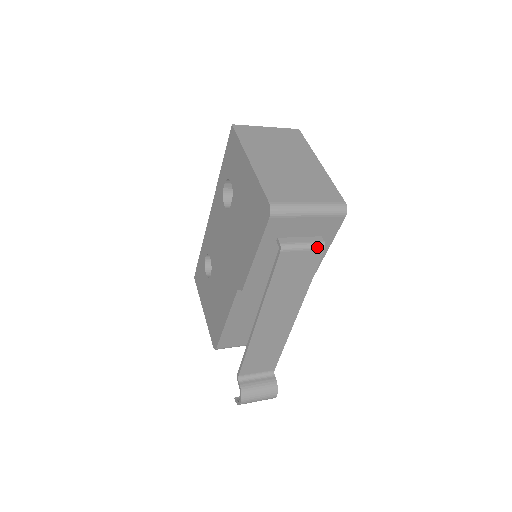
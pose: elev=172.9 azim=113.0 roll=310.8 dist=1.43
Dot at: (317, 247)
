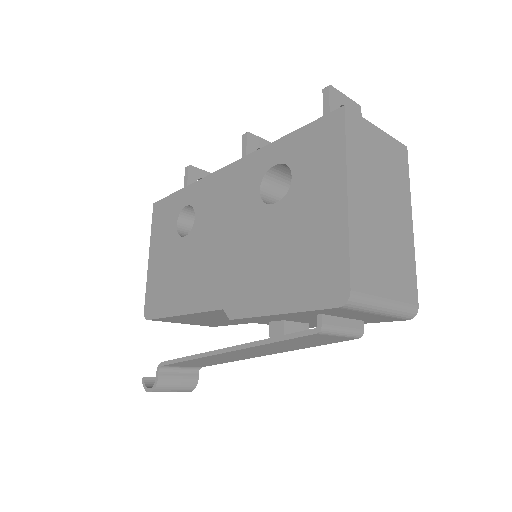
Dot at: (354, 336)
